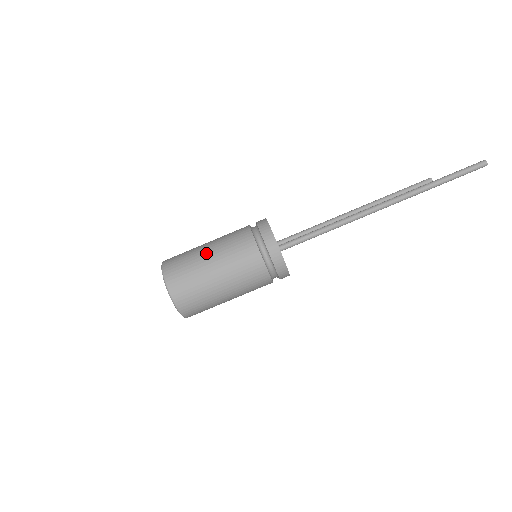
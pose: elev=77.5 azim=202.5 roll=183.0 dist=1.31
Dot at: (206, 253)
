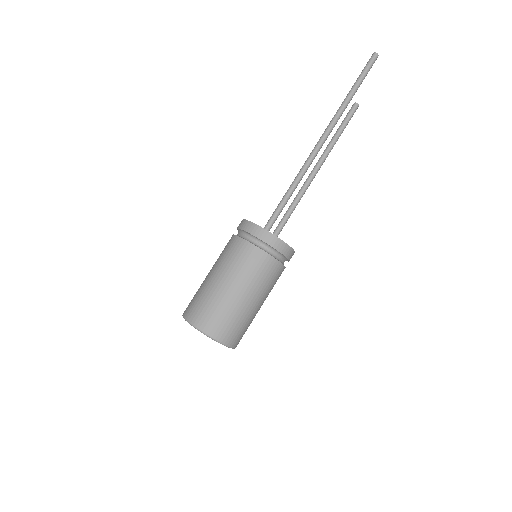
Dot at: (207, 275)
